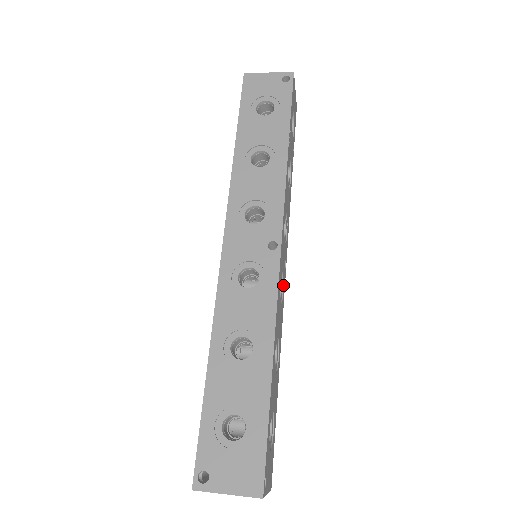
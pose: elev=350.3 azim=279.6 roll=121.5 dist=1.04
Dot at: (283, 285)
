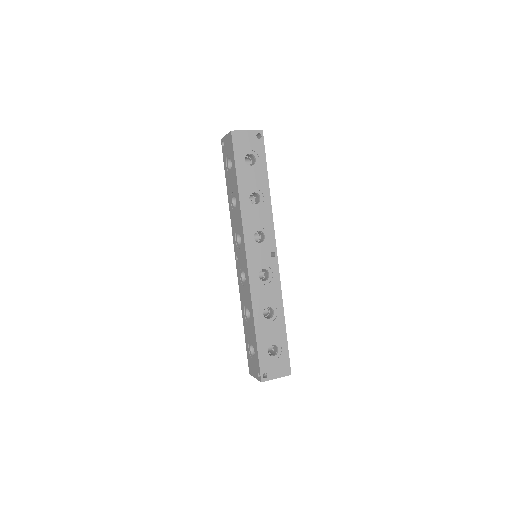
Dot at: occluded
